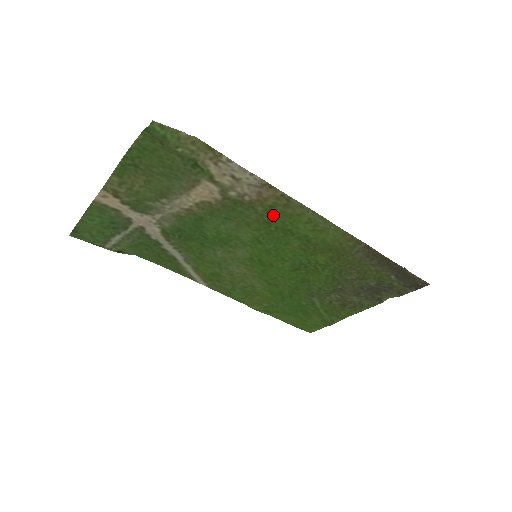
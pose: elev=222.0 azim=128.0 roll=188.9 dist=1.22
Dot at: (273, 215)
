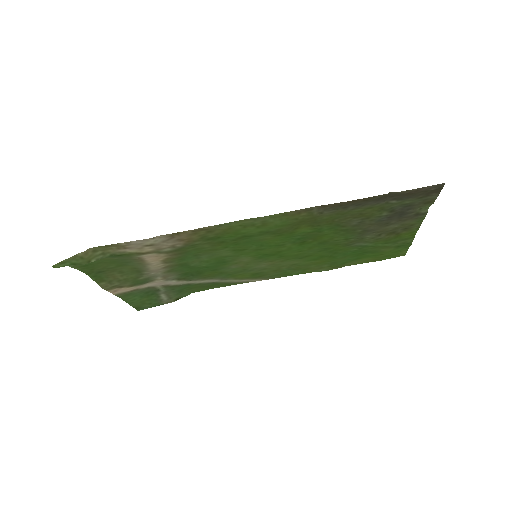
Dot at: (215, 238)
